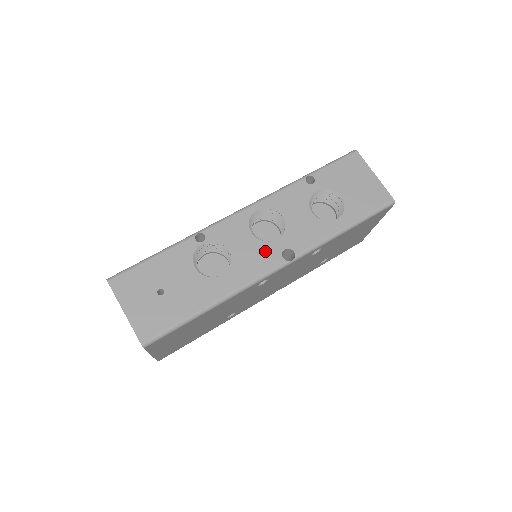
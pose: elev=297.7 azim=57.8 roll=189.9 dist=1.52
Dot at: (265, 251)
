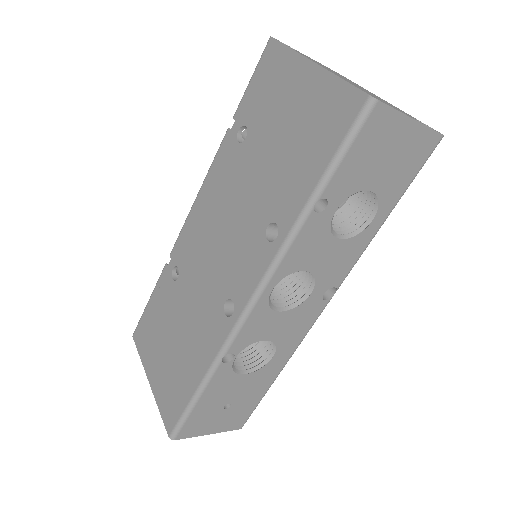
Dot at: (304, 311)
